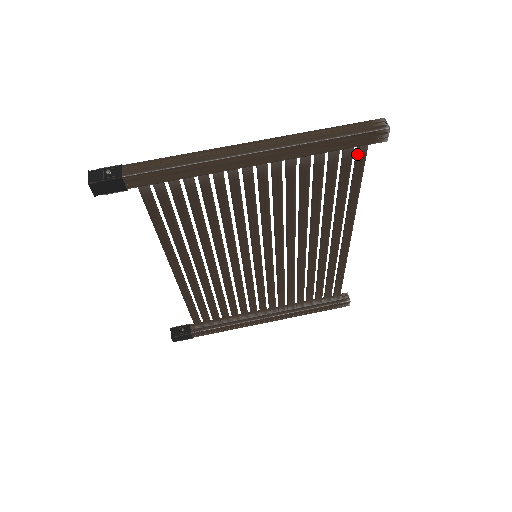
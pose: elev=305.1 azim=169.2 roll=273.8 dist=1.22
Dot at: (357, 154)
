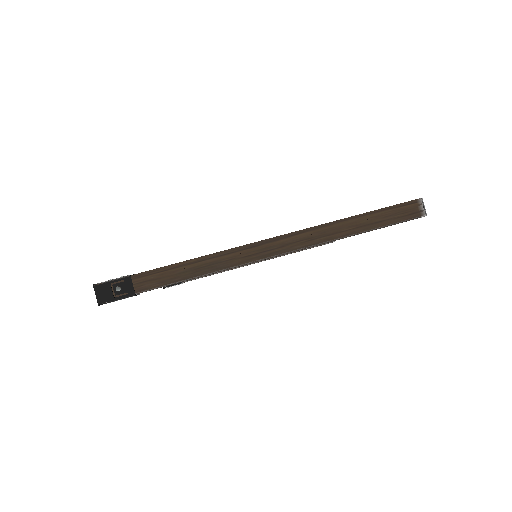
Dot at: occluded
